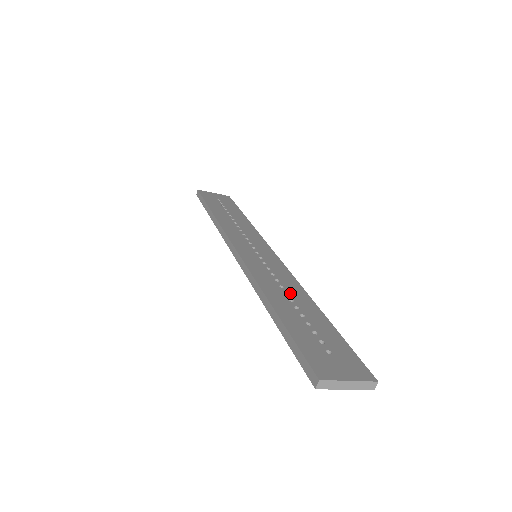
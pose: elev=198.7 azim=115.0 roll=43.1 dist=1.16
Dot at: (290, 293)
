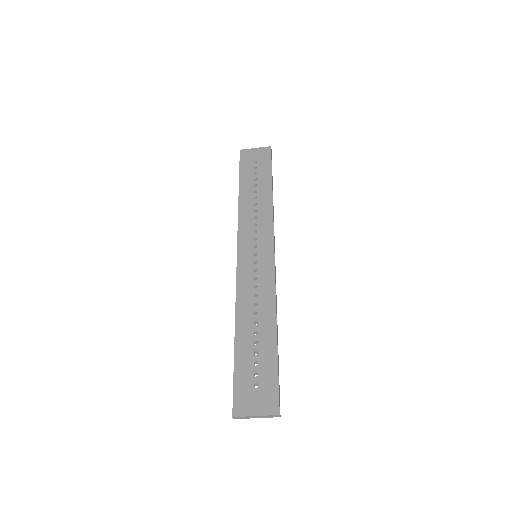
Dot at: (259, 312)
